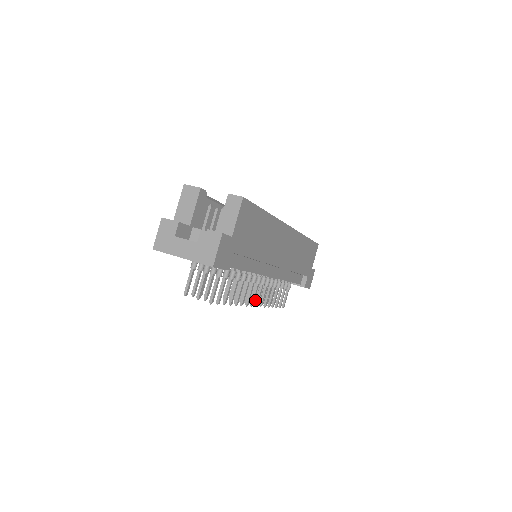
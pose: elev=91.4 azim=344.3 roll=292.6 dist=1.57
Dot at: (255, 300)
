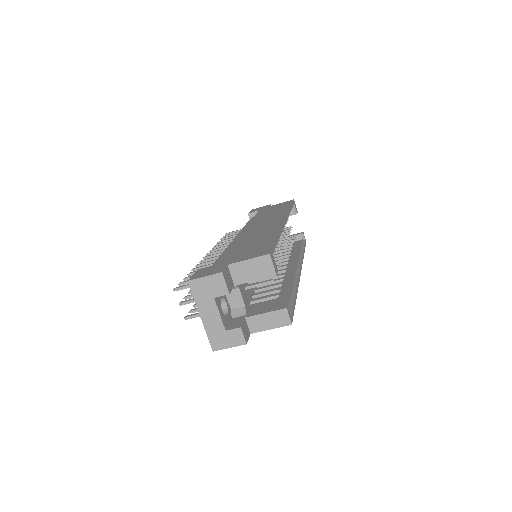
Dot at: occluded
